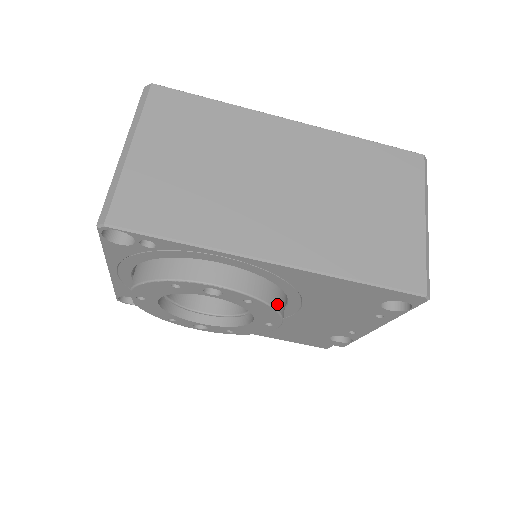
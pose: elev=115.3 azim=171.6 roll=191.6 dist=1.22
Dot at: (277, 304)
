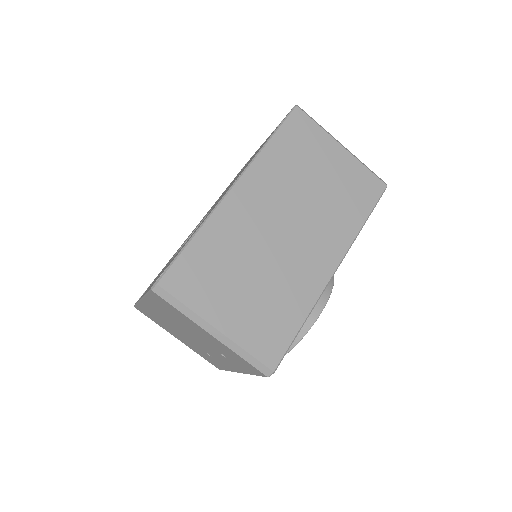
Dot at: occluded
